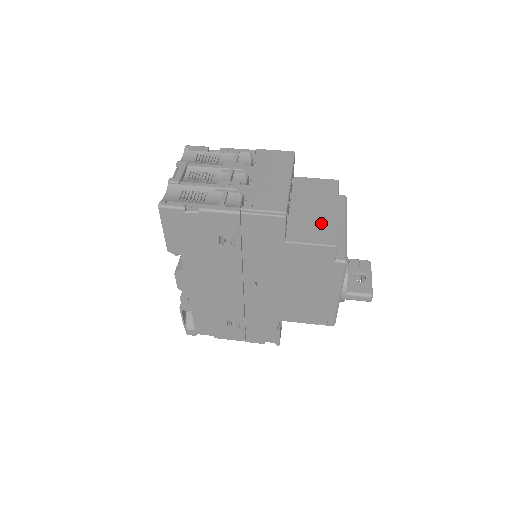
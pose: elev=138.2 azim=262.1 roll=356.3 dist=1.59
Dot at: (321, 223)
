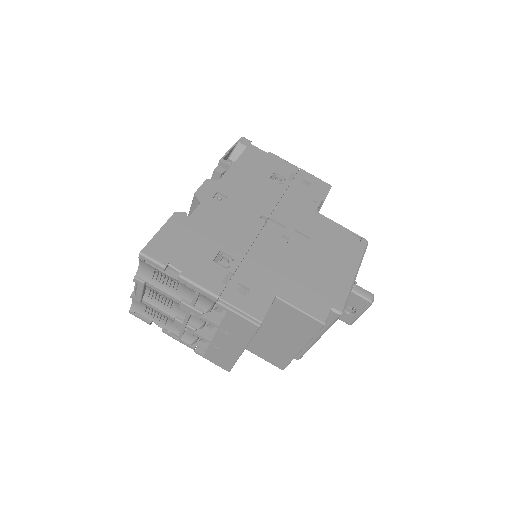
Dot at: (279, 351)
